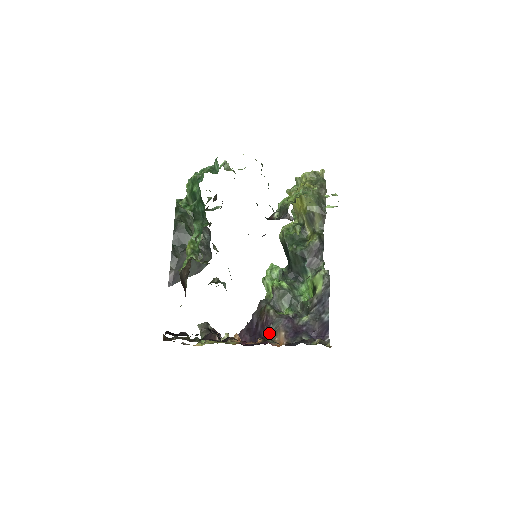
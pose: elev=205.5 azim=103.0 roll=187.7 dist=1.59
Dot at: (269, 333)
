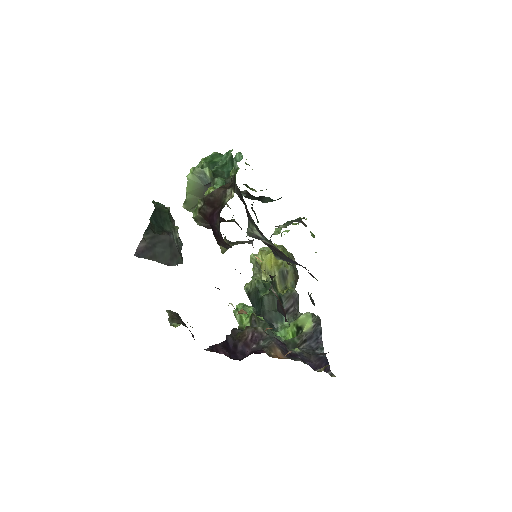
Dot at: (261, 347)
